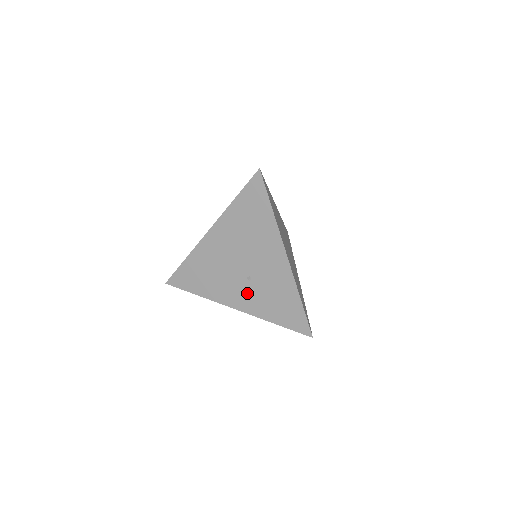
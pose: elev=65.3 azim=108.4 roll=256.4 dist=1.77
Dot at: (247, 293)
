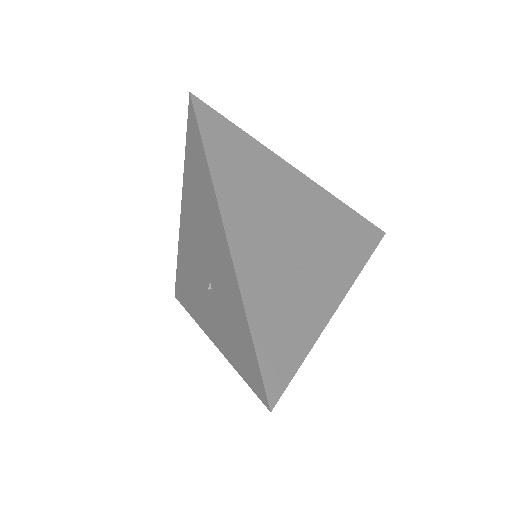
Dot at: (212, 312)
